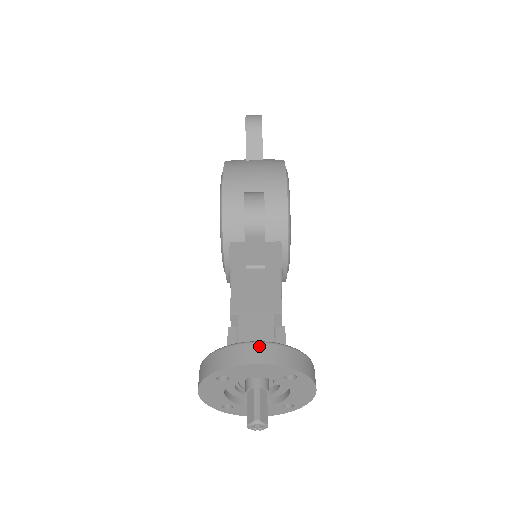
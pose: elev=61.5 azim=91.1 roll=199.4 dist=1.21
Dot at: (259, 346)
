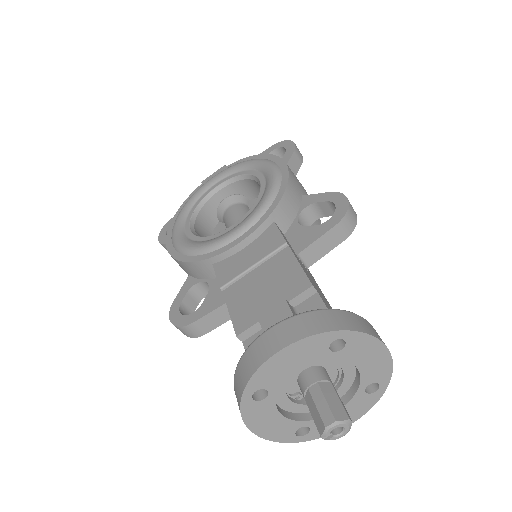
Dot at: (377, 333)
